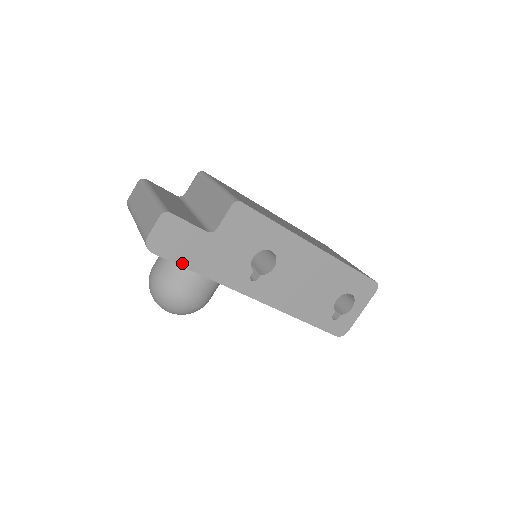
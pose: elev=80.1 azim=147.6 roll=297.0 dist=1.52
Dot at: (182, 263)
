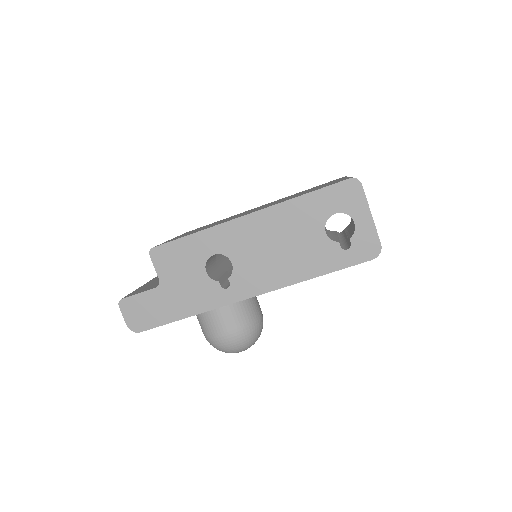
Dot at: (164, 322)
